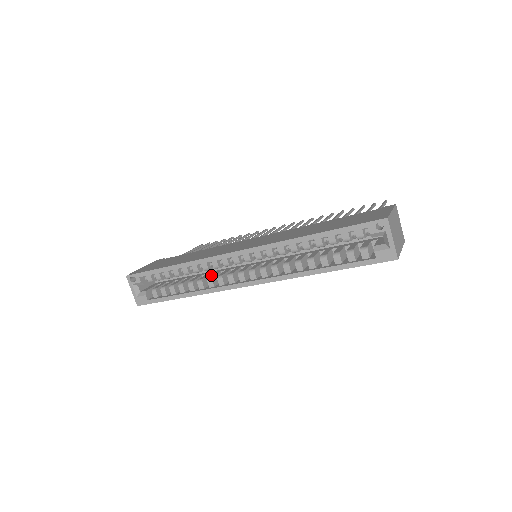
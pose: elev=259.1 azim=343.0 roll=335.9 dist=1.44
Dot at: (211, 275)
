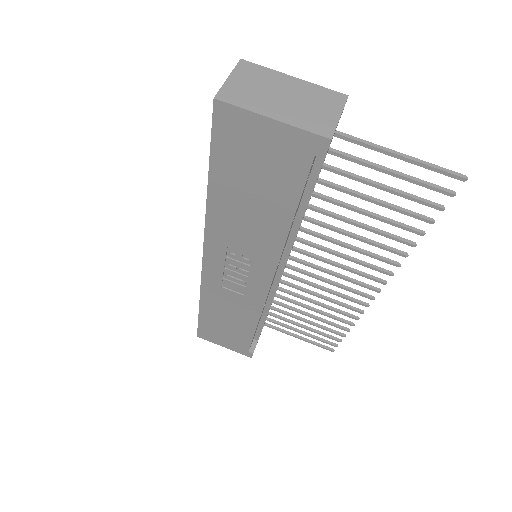
Dot at: occluded
